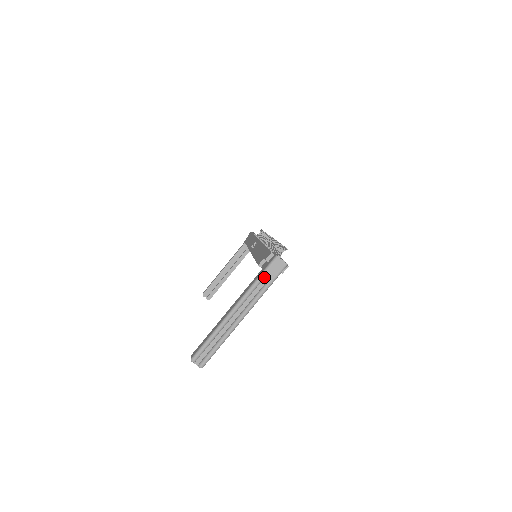
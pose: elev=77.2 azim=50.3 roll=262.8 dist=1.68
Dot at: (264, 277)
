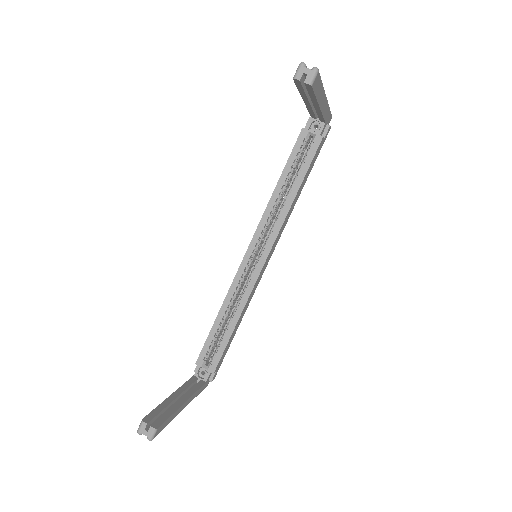
Dot at: occluded
